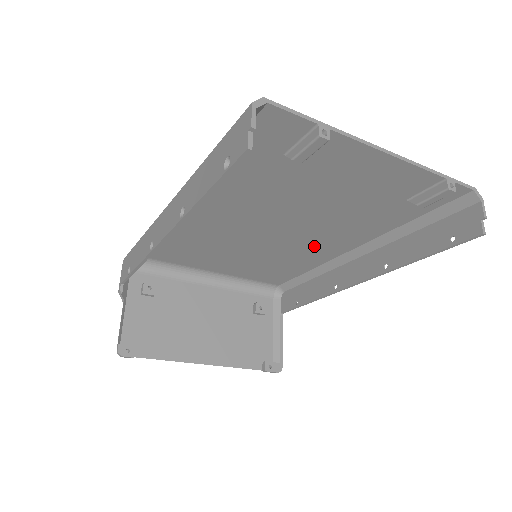
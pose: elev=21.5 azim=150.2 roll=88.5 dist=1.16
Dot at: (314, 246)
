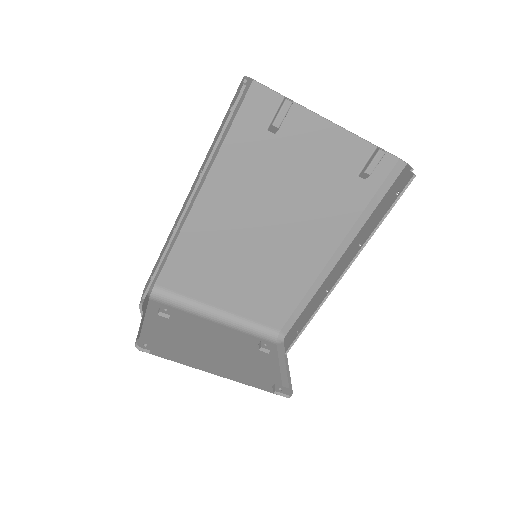
Dot at: (302, 252)
